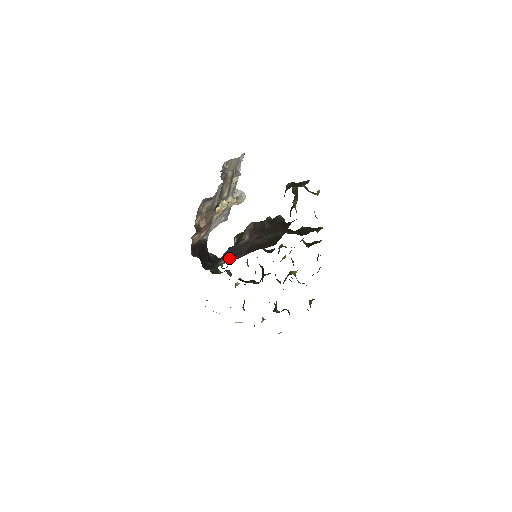
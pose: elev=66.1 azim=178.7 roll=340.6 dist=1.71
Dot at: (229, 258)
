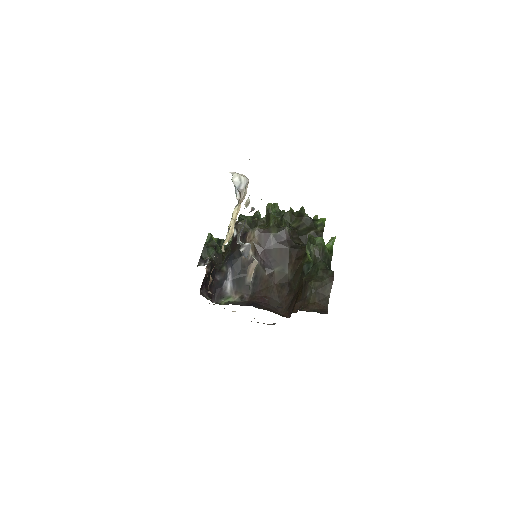
Dot at: (234, 285)
